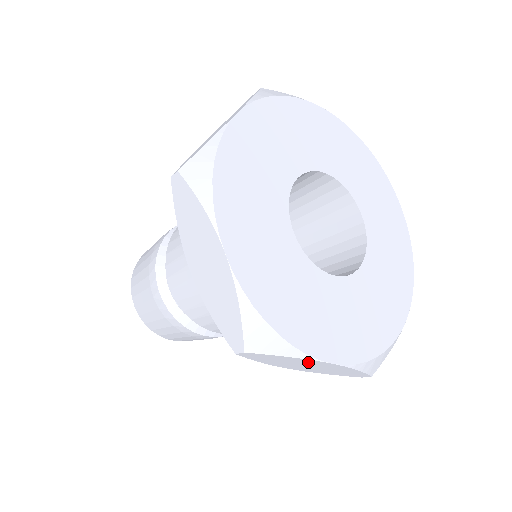
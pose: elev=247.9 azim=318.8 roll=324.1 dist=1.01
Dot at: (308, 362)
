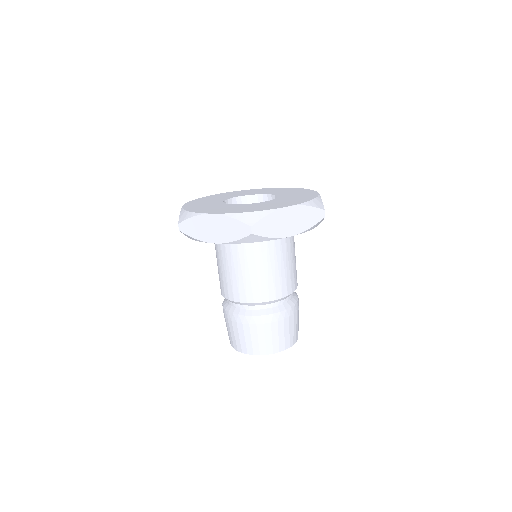
Dot at: (281, 215)
